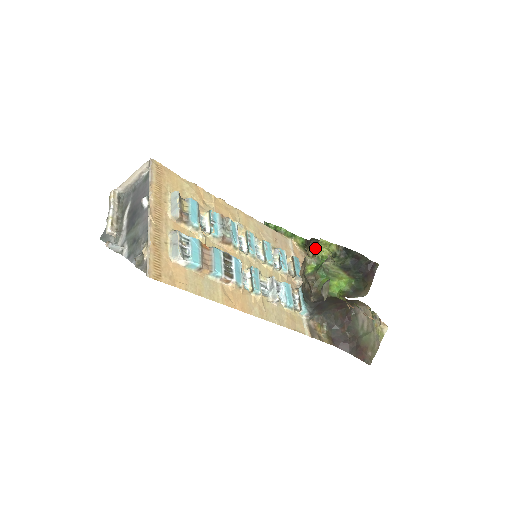
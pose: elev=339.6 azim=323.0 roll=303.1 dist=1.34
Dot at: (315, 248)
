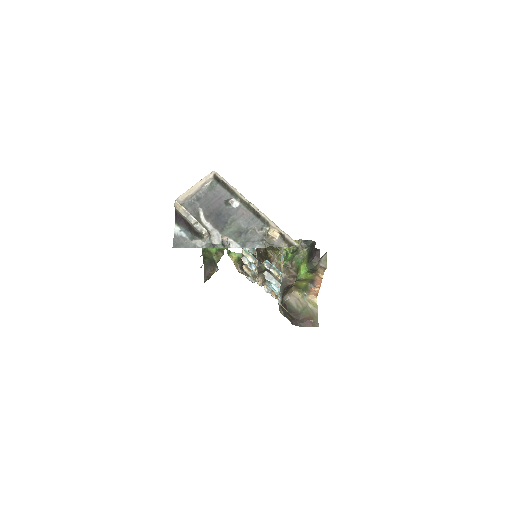
Dot at: (273, 249)
